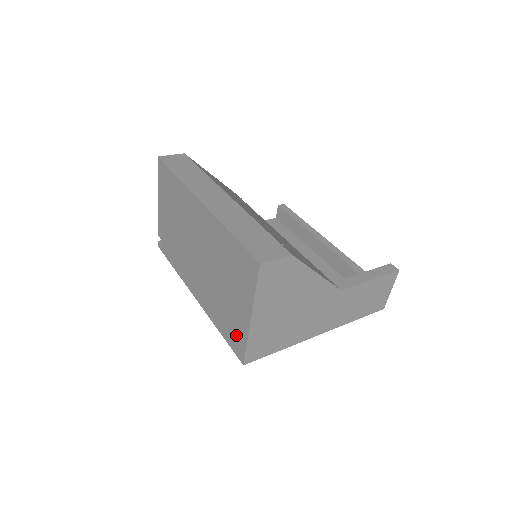
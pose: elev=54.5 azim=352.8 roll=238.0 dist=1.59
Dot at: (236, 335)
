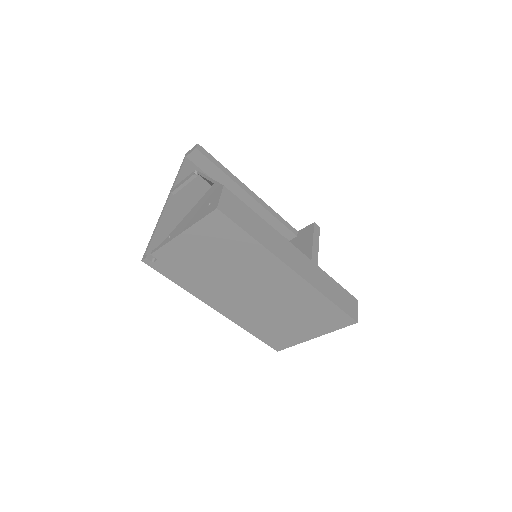
Dot at: (282, 340)
